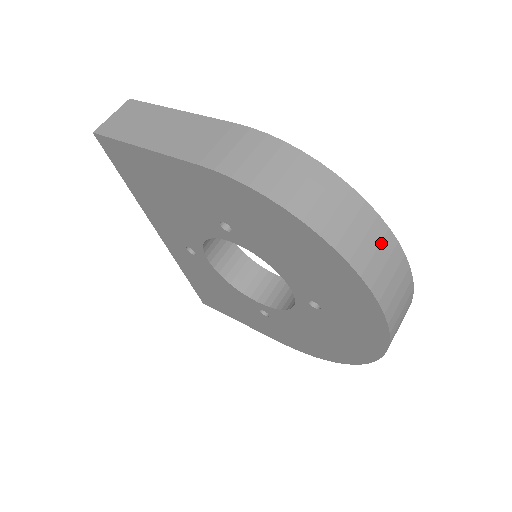
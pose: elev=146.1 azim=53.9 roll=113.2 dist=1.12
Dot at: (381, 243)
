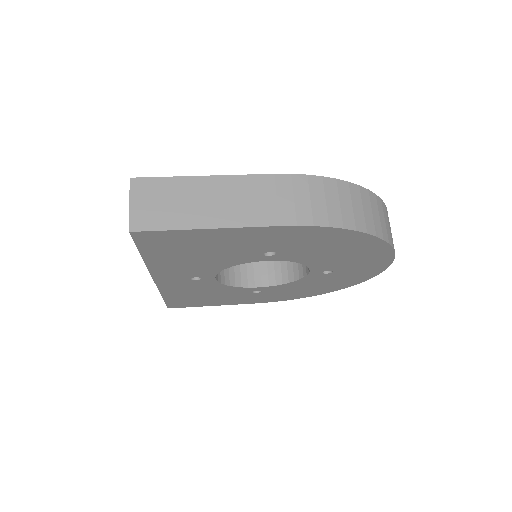
Dot at: (387, 217)
